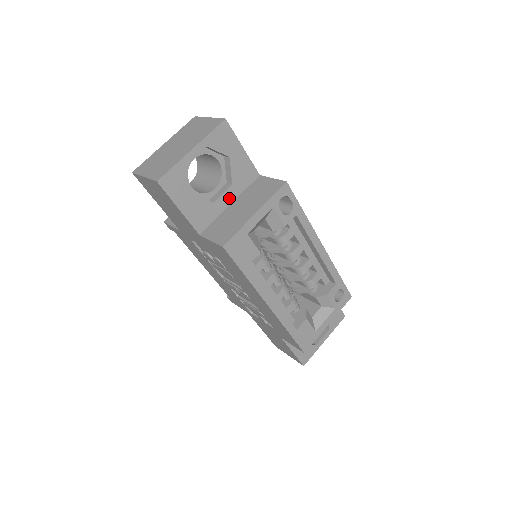
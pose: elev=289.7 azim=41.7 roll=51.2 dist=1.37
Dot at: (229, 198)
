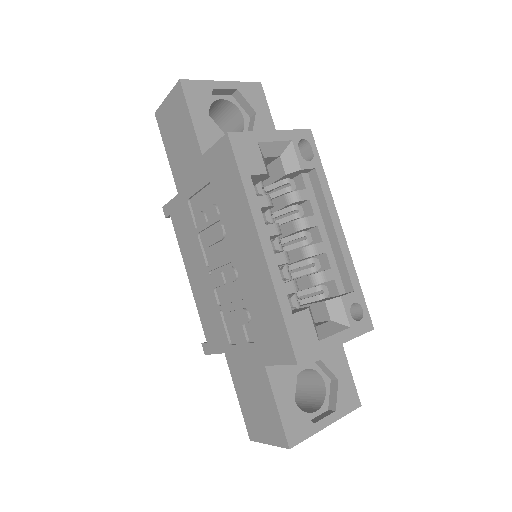
Dot at: occluded
